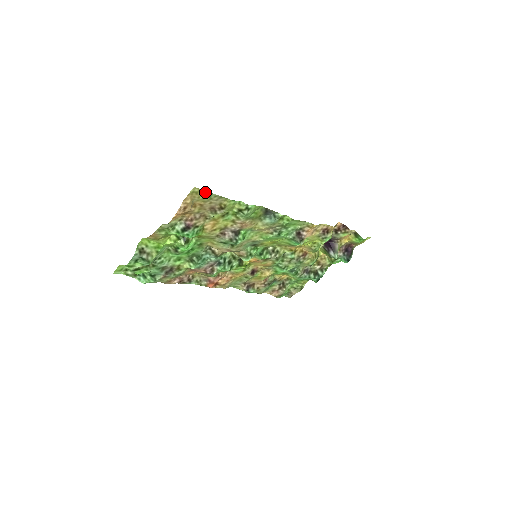
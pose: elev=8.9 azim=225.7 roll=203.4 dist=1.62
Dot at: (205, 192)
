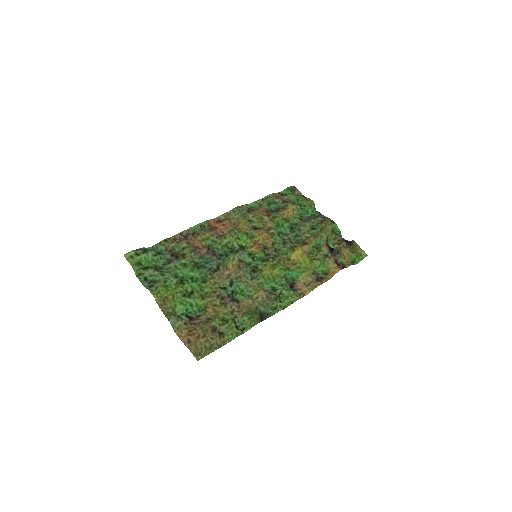
Dot at: (207, 354)
